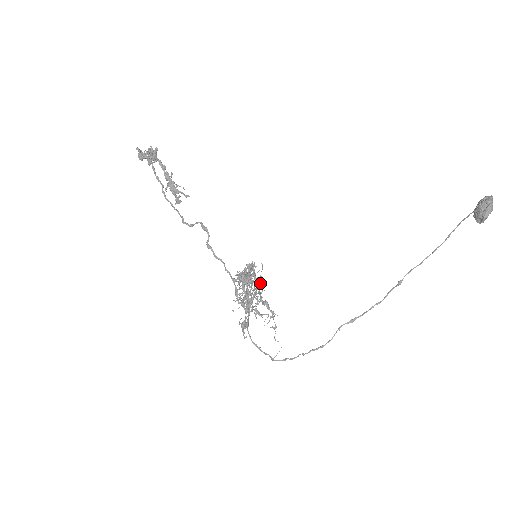
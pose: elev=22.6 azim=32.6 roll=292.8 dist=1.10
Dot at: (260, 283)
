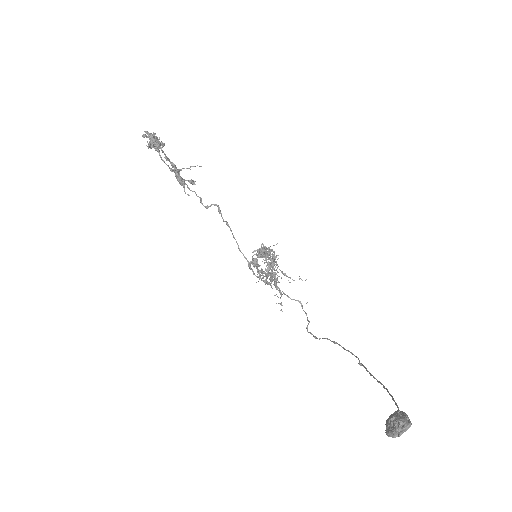
Dot at: (274, 265)
